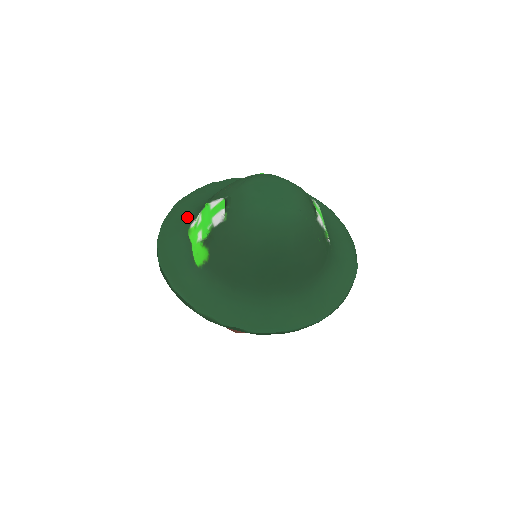
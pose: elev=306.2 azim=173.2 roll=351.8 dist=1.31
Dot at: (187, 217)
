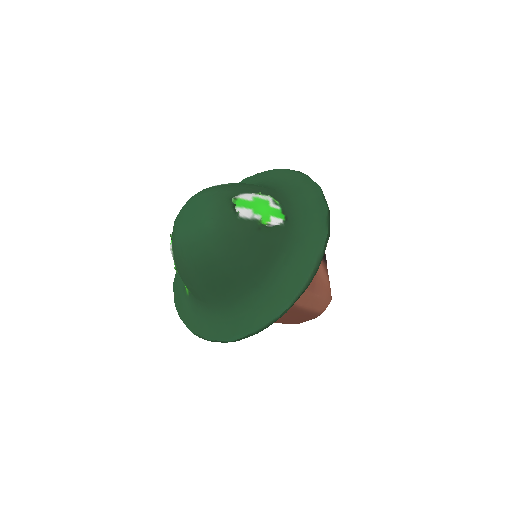
Dot at: occluded
